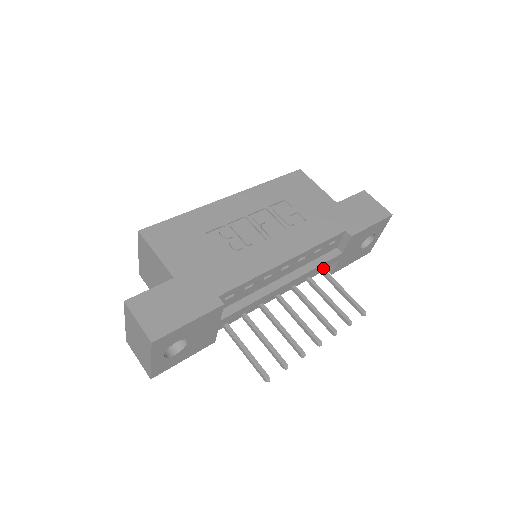
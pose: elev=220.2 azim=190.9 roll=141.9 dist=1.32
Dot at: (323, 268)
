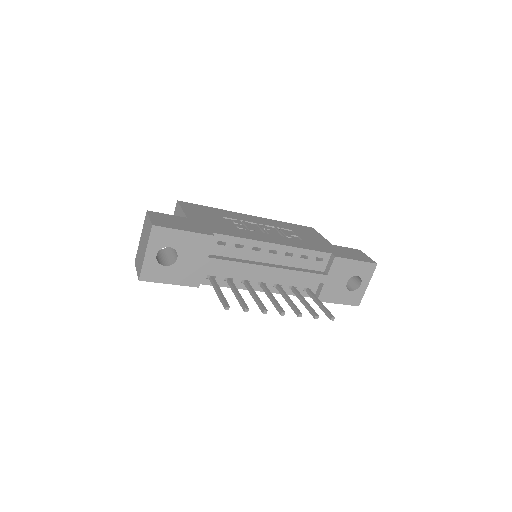
Dot at: (307, 280)
